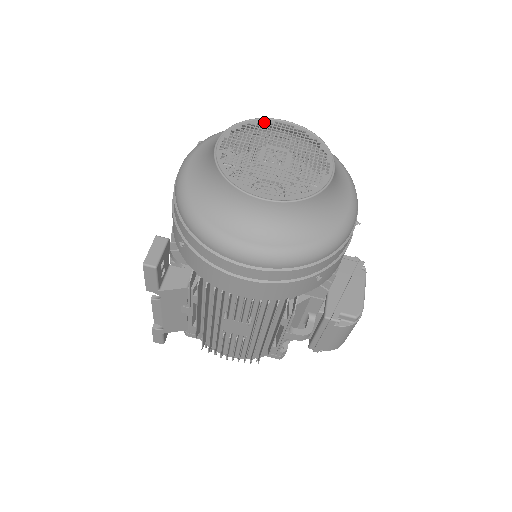
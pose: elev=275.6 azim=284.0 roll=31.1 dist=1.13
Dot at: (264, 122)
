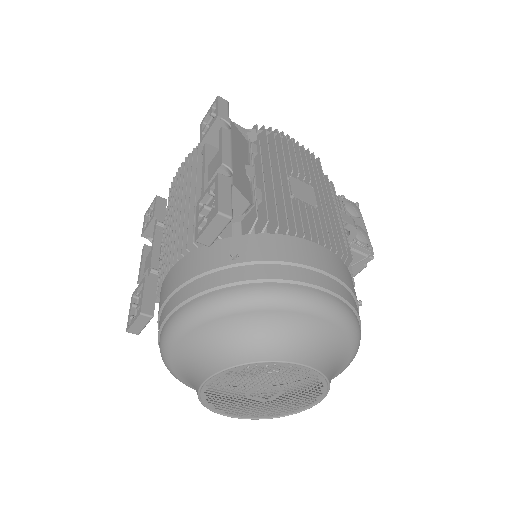
Dot at: (280, 353)
